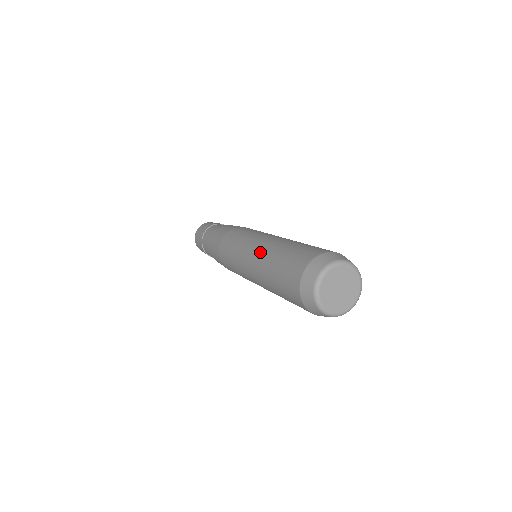
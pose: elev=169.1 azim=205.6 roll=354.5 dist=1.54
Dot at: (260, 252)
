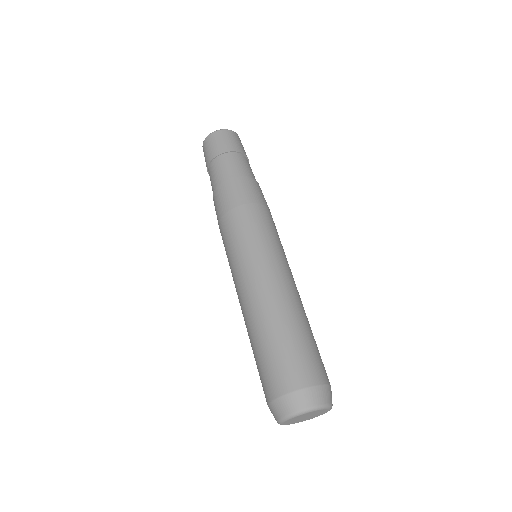
Dot at: occluded
